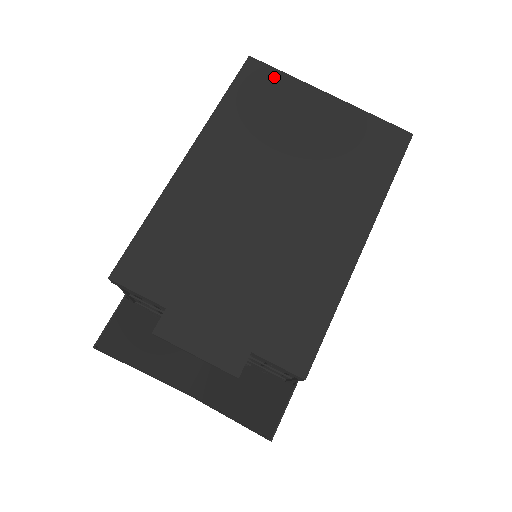
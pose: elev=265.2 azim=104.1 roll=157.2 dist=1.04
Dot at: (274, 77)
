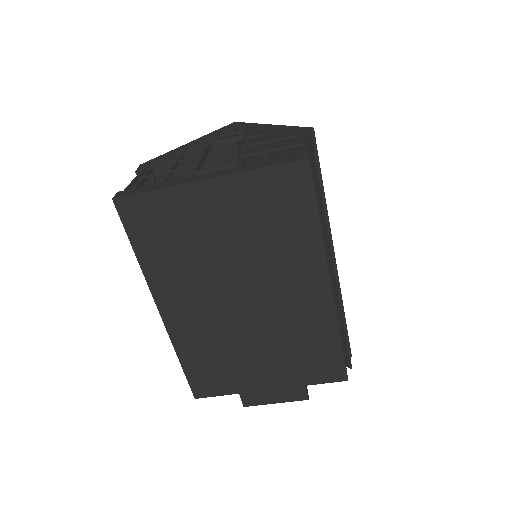
Dot at: (149, 202)
